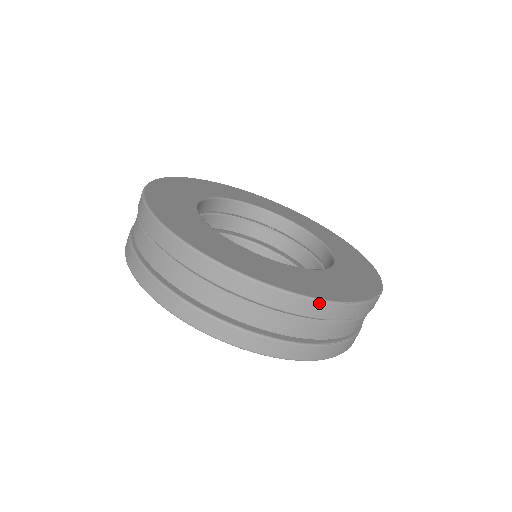
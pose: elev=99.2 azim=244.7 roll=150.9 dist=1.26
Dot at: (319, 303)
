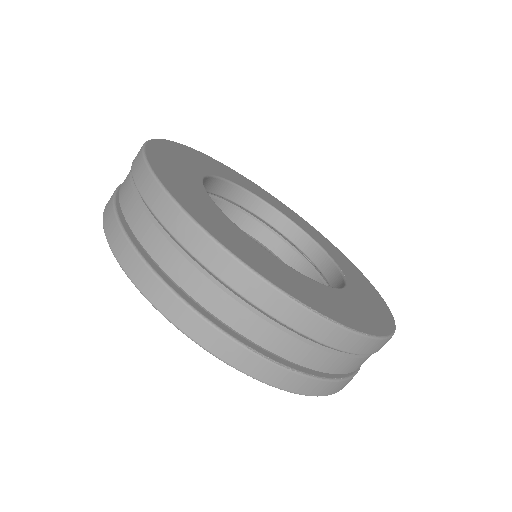
Dot at: (249, 274)
